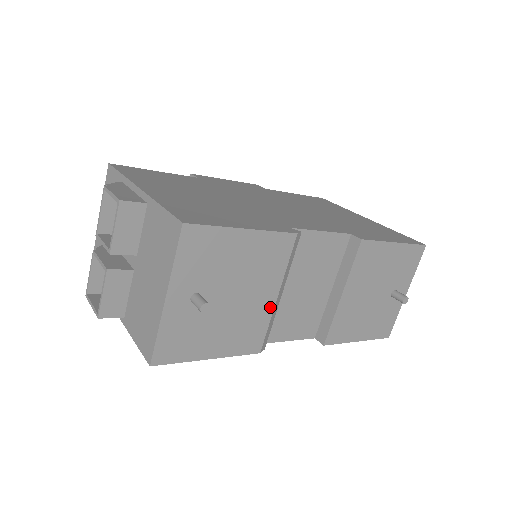
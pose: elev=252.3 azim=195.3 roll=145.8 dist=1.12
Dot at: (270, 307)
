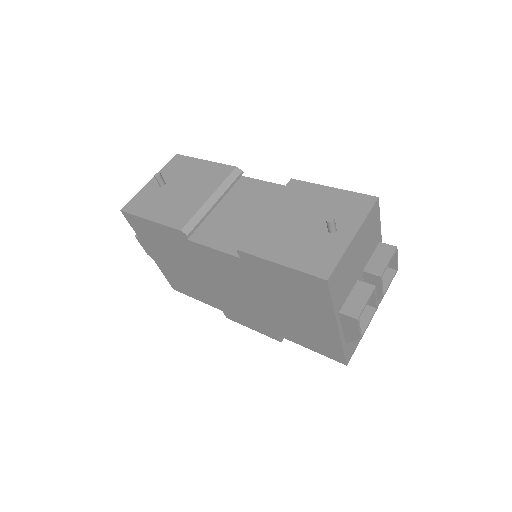
Dot at: (202, 203)
